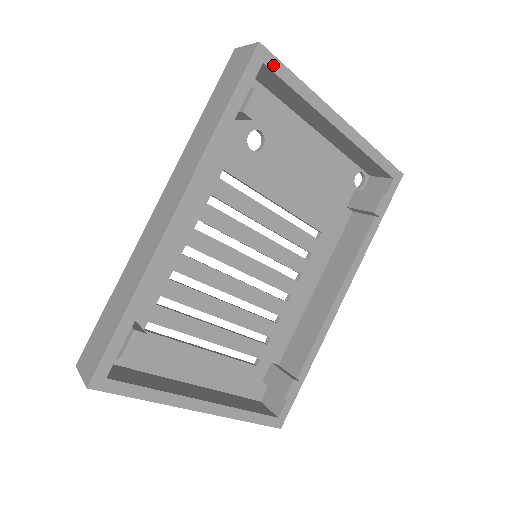
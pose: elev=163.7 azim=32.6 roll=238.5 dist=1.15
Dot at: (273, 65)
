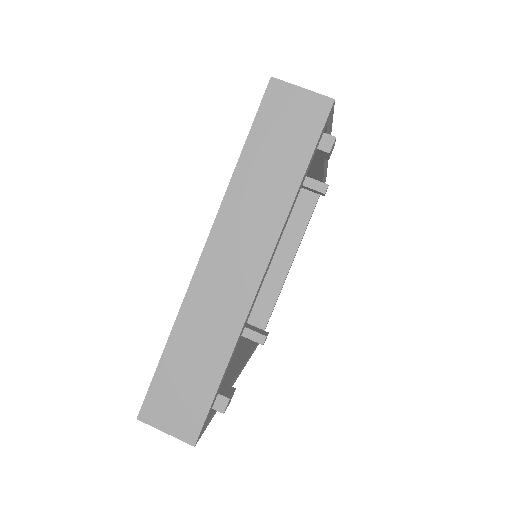
Dot at: (209, 412)
